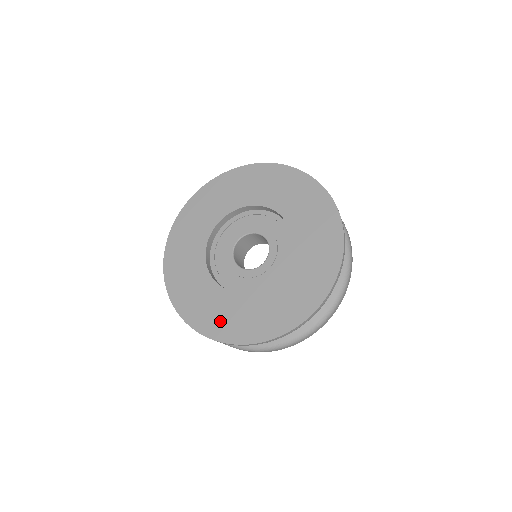
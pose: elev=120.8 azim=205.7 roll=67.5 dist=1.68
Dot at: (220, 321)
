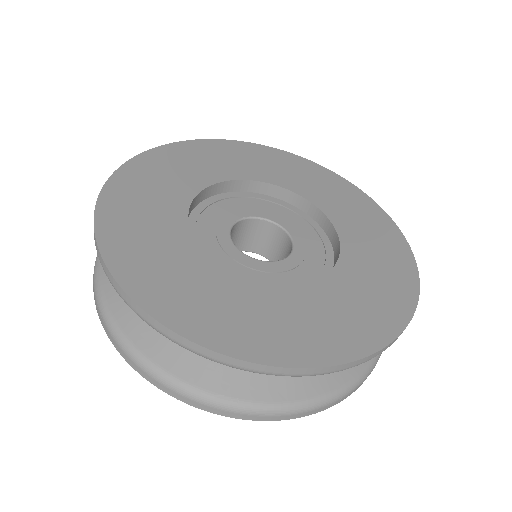
Dot at: (177, 291)
